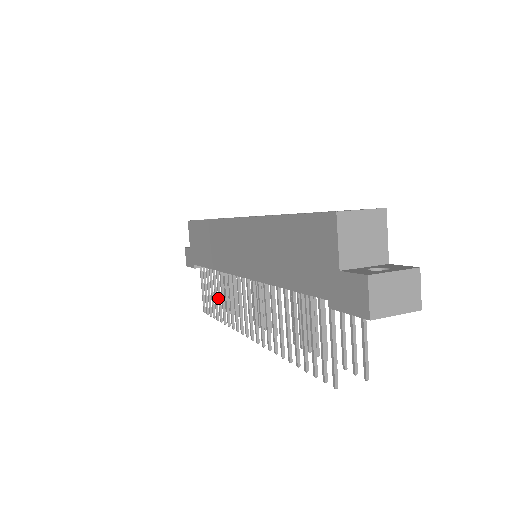
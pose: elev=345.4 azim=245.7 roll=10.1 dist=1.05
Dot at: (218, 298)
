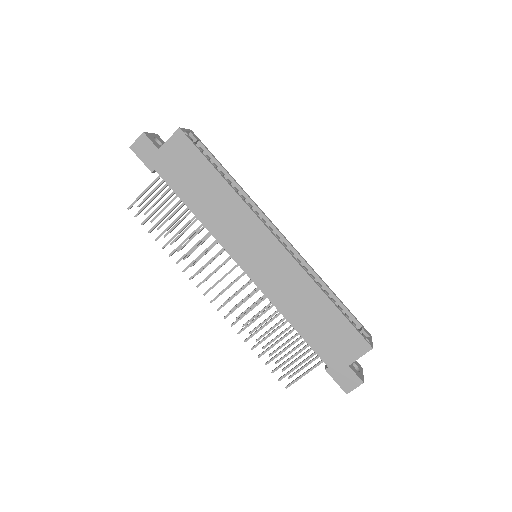
Dot at: (177, 233)
